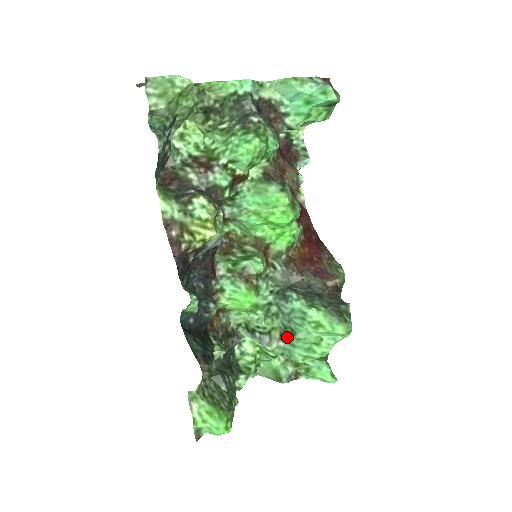
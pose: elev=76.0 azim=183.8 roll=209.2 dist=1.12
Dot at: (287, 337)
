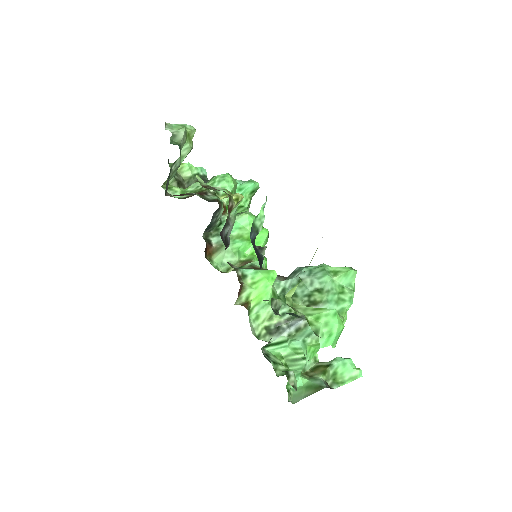
Dot at: (316, 300)
